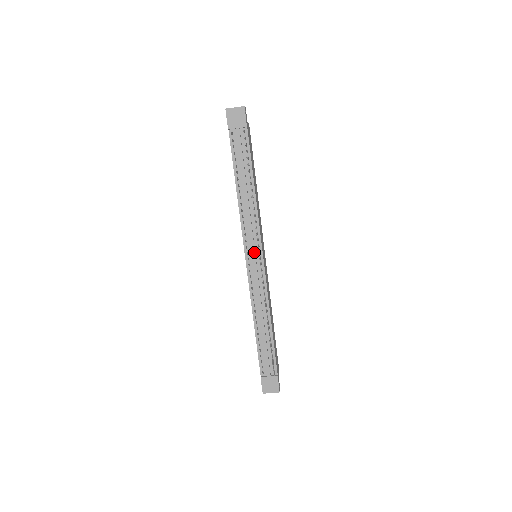
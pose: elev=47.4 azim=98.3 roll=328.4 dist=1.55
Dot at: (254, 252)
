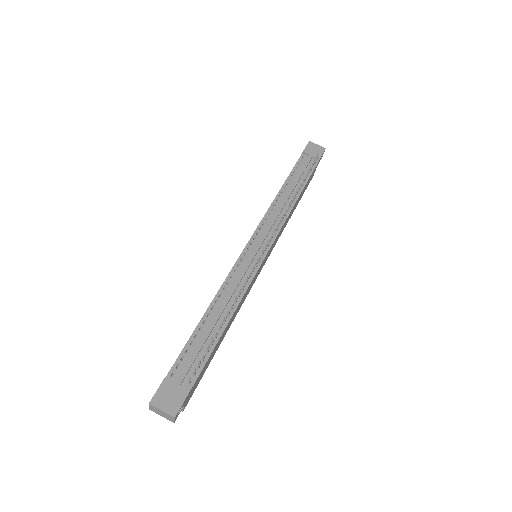
Dot at: (263, 240)
